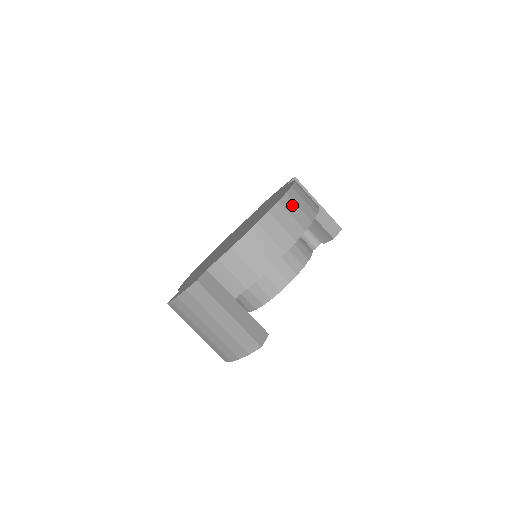
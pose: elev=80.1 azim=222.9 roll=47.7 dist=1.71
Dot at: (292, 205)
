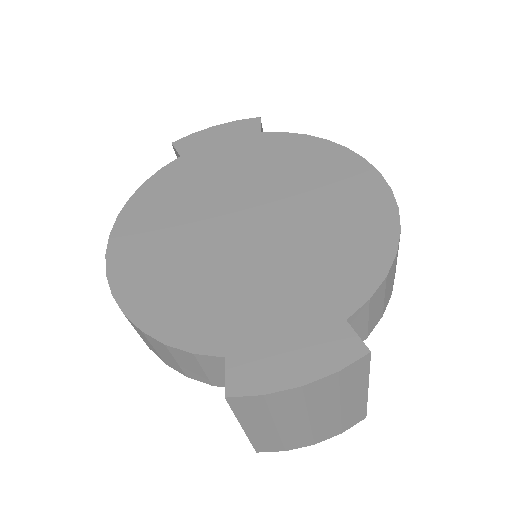
Dot at: occluded
